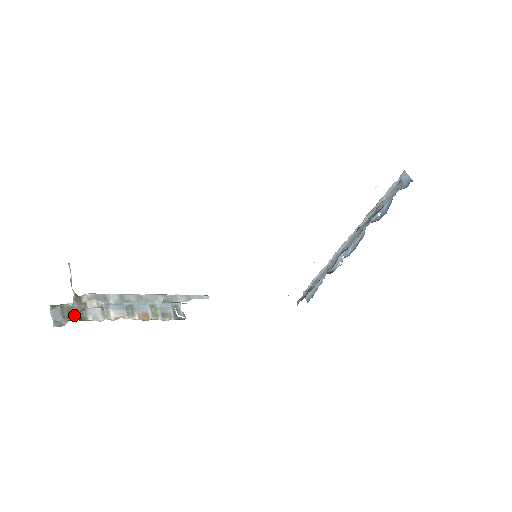
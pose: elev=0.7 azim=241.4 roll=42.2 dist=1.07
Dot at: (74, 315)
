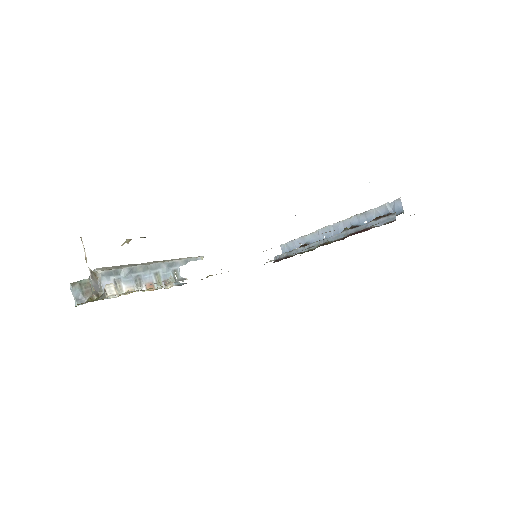
Dot at: (91, 291)
